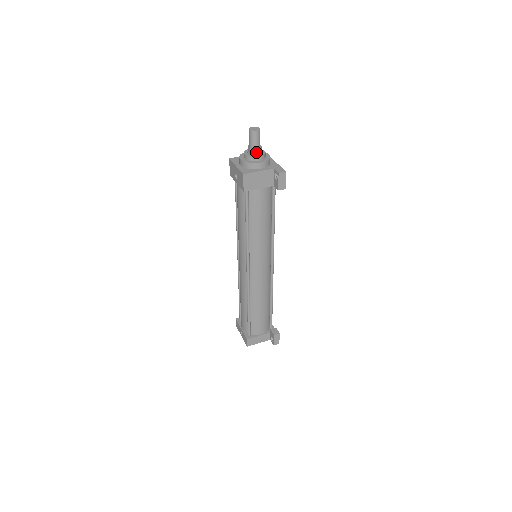
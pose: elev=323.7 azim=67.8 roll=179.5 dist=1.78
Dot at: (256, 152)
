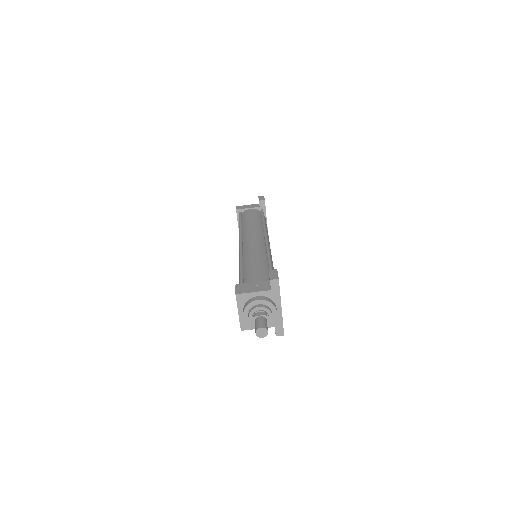
Dot at: occluded
